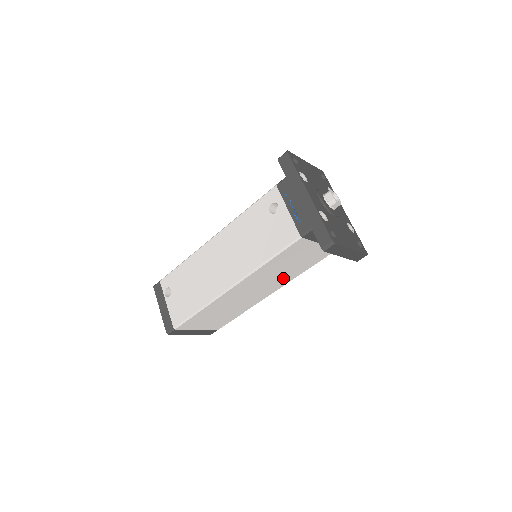
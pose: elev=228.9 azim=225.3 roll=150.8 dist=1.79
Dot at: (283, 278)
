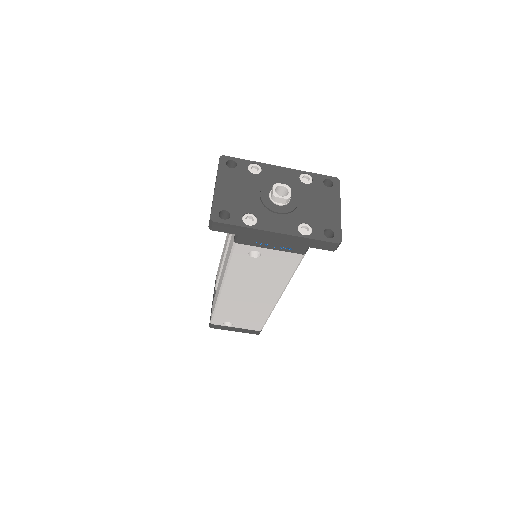
Dot at: occluded
